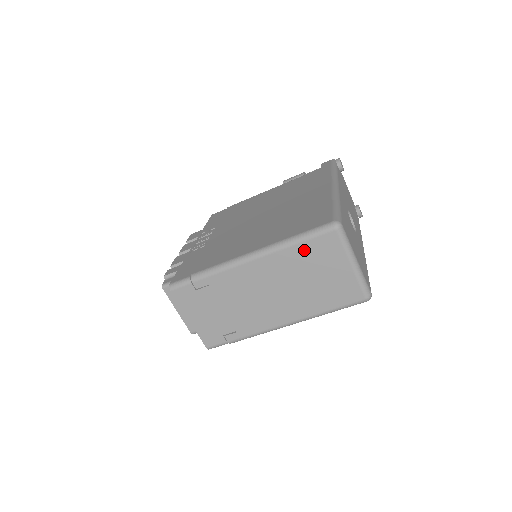
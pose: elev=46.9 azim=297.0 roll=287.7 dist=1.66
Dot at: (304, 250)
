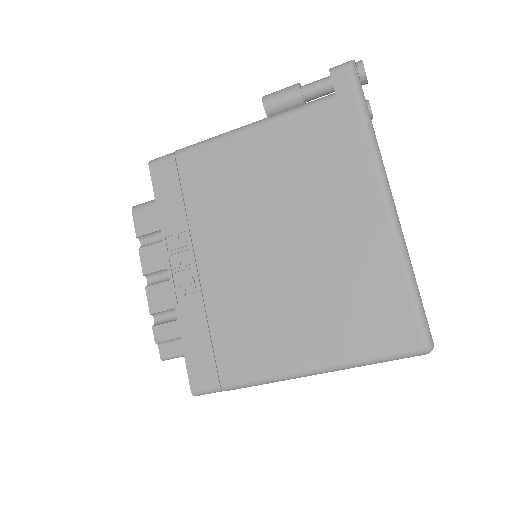
Dot at: occluded
